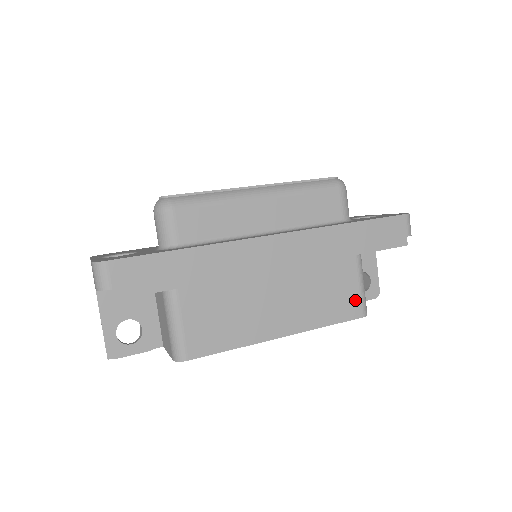
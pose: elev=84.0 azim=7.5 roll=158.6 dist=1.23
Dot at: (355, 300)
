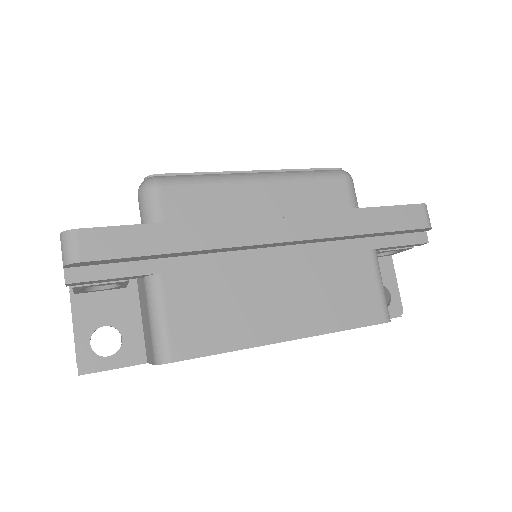
Dot at: (374, 301)
